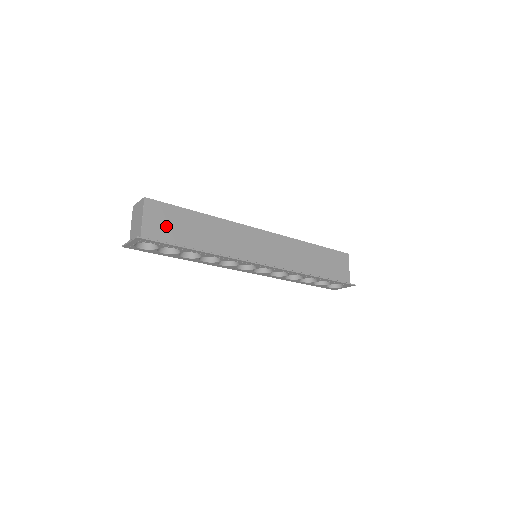
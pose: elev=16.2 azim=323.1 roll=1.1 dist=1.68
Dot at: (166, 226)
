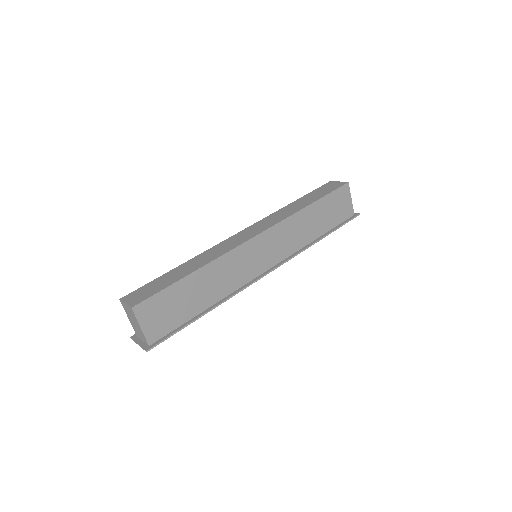
Dot at: (165, 315)
